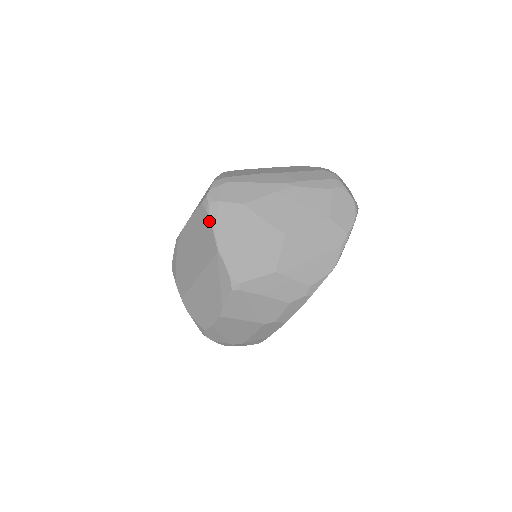
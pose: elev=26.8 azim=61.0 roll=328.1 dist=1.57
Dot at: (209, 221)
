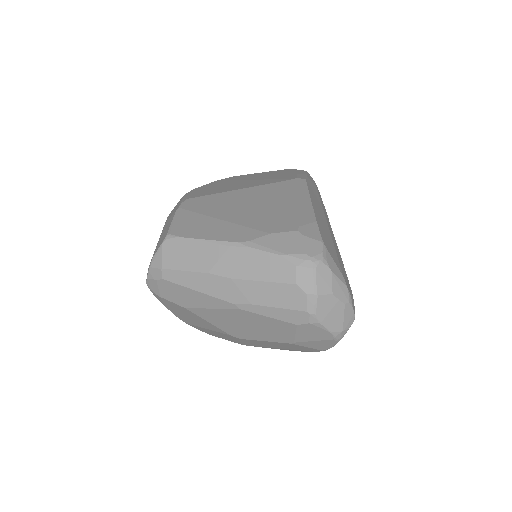
Dot at: (159, 300)
